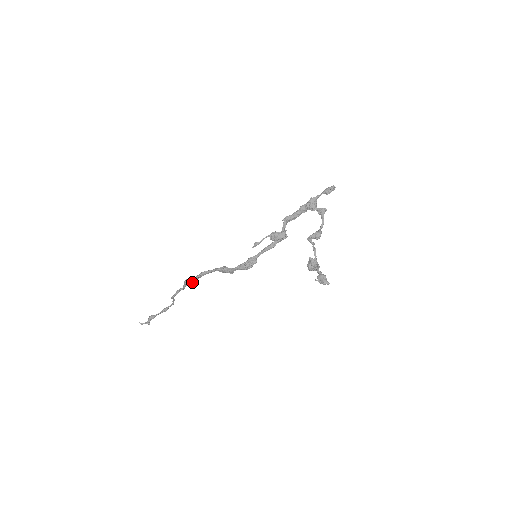
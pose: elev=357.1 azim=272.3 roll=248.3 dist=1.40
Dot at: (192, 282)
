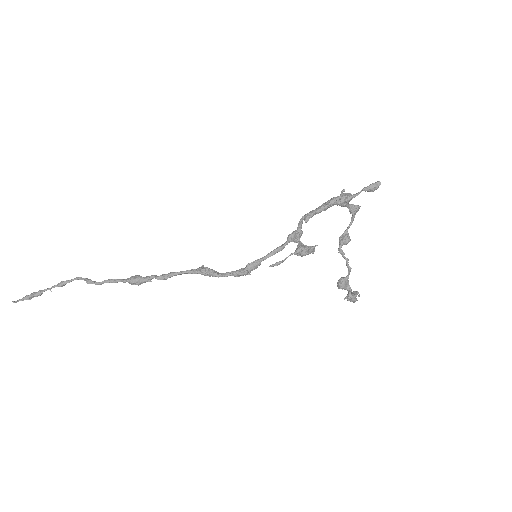
Dot at: (145, 282)
